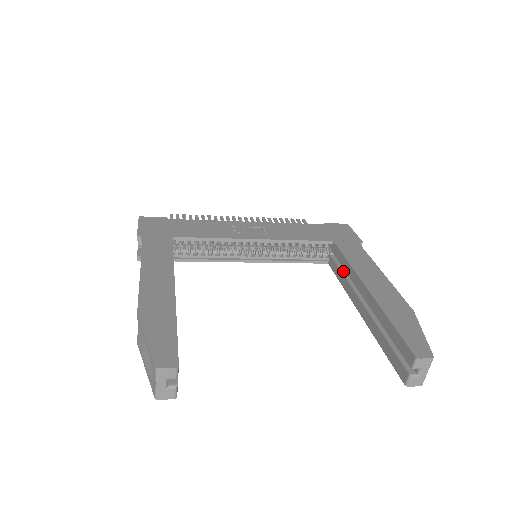
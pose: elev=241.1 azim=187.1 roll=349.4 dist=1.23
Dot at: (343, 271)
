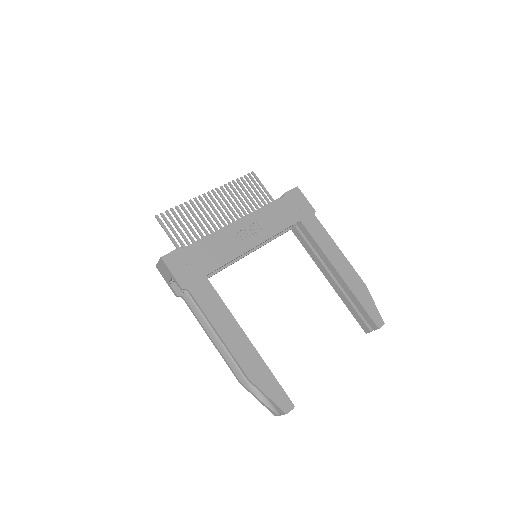
Dot at: (310, 245)
